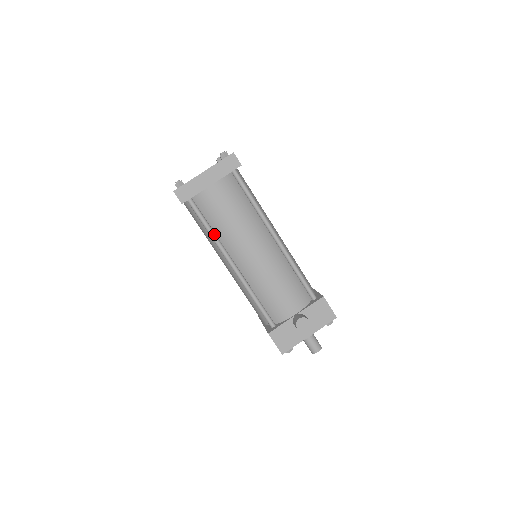
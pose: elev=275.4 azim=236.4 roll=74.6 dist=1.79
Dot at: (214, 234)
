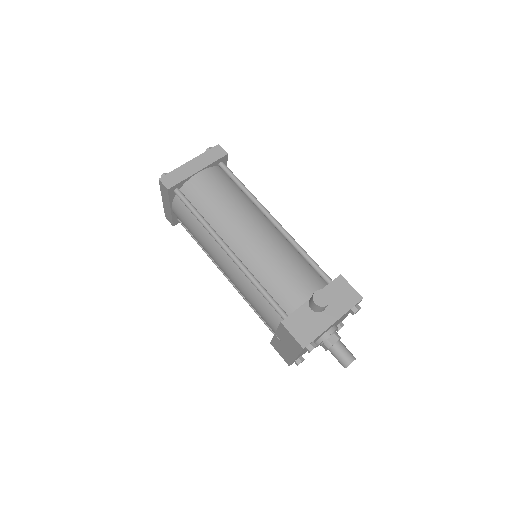
Dot at: (204, 220)
